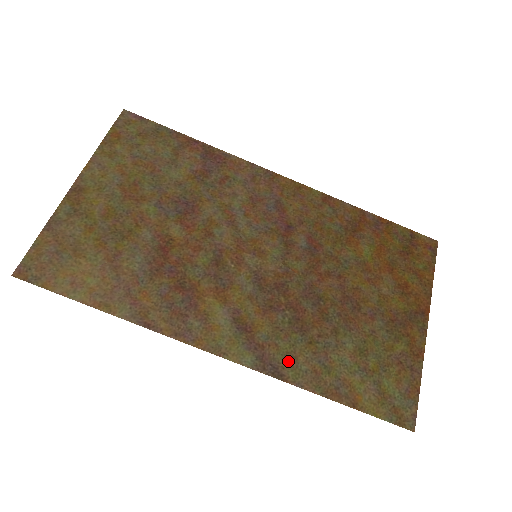
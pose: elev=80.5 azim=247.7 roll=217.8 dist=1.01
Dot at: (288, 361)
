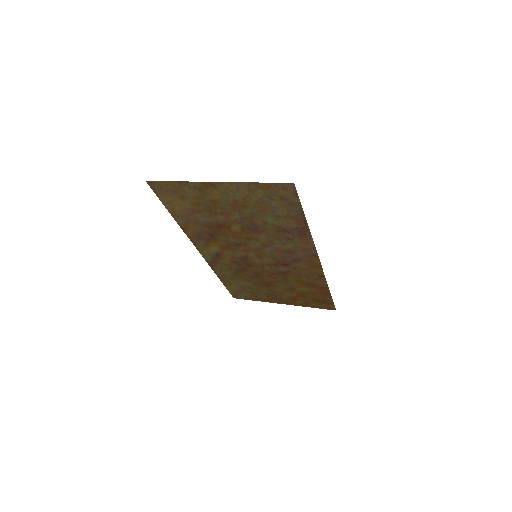
Dot at: (220, 269)
